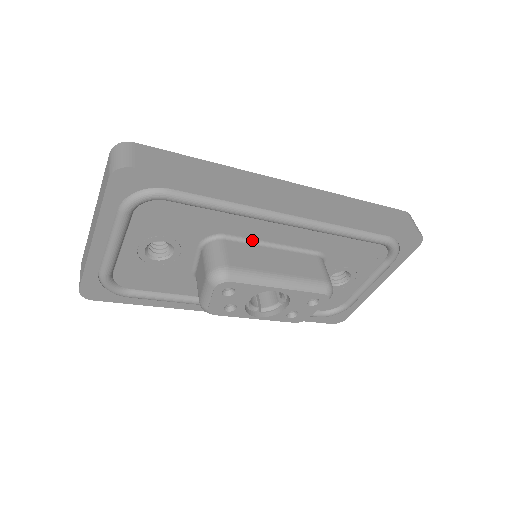
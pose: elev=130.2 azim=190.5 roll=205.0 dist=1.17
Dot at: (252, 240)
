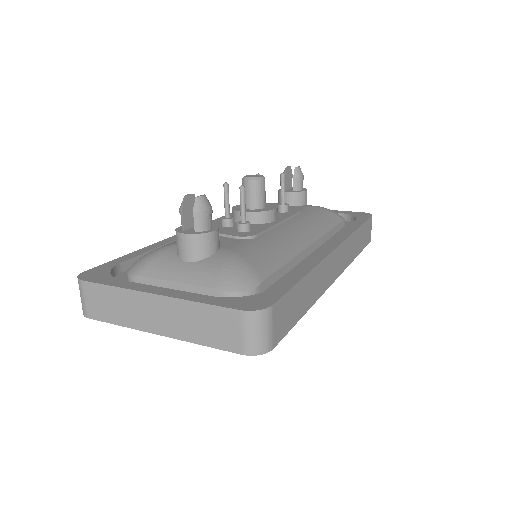
Dot at: occluded
